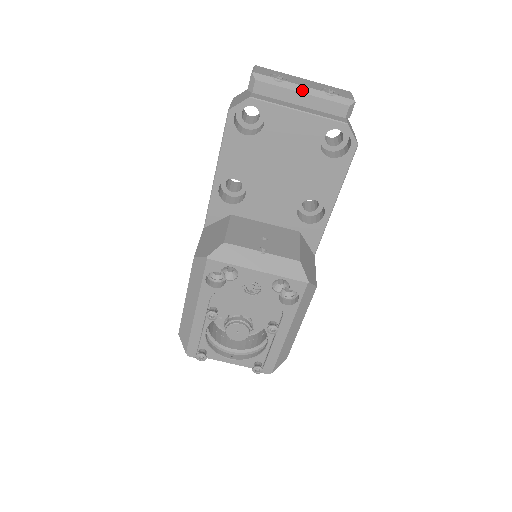
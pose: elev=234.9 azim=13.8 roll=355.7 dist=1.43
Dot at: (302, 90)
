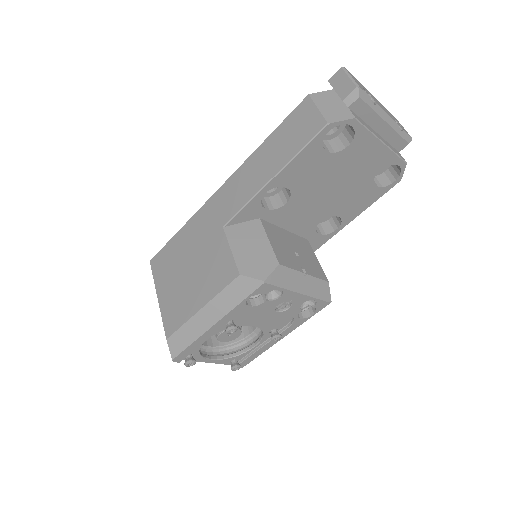
Dot at: (386, 119)
